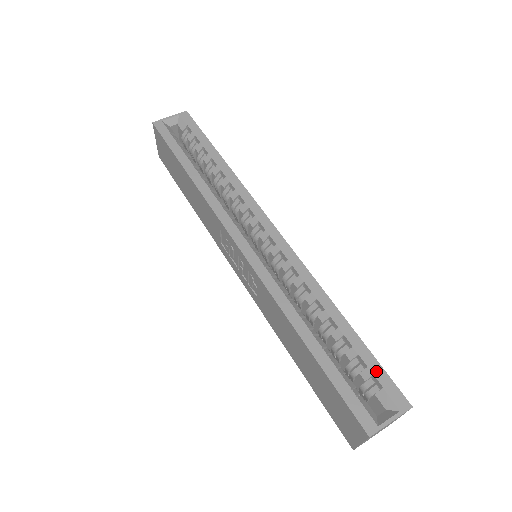
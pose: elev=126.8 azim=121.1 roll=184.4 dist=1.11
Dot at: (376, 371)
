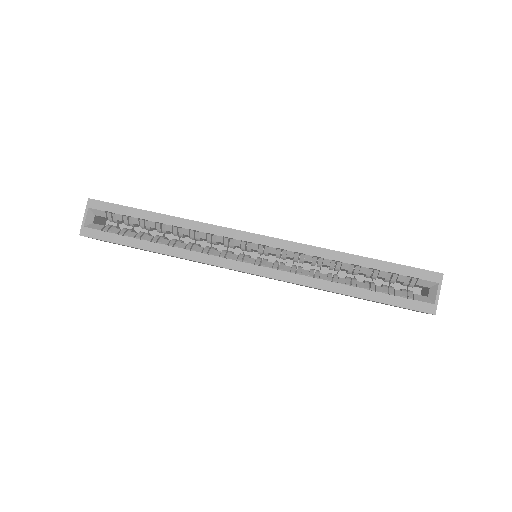
Dot at: (406, 272)
